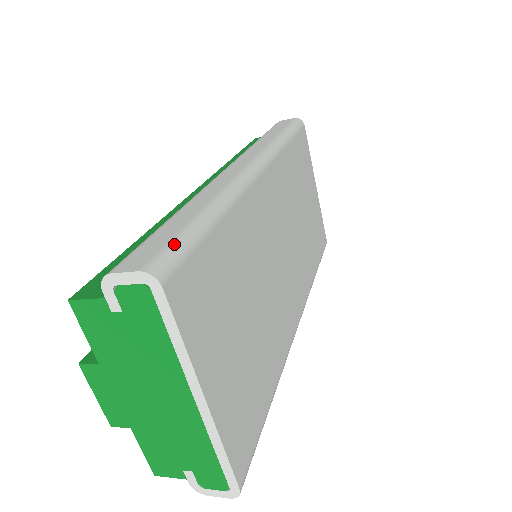
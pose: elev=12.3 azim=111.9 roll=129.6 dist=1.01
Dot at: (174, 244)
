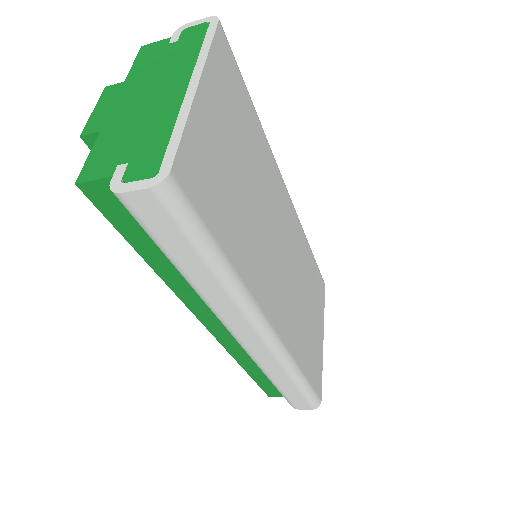
Dot at: occluded
